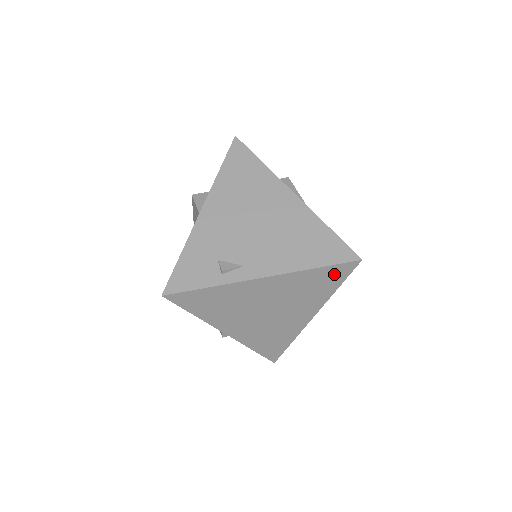
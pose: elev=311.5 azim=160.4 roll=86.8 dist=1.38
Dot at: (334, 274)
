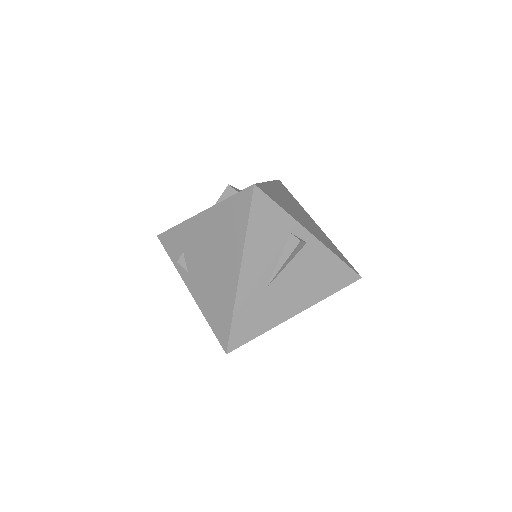
Dot at: occluded
